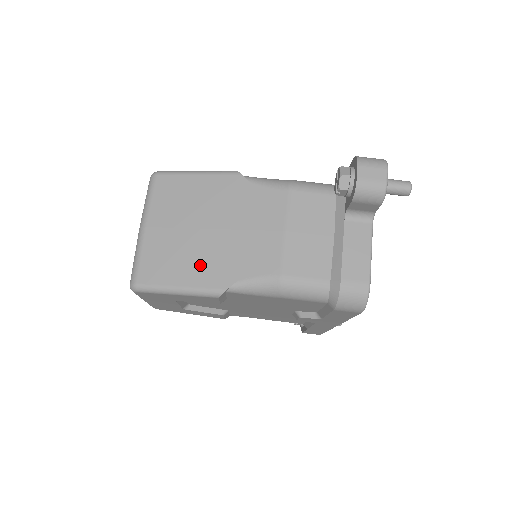
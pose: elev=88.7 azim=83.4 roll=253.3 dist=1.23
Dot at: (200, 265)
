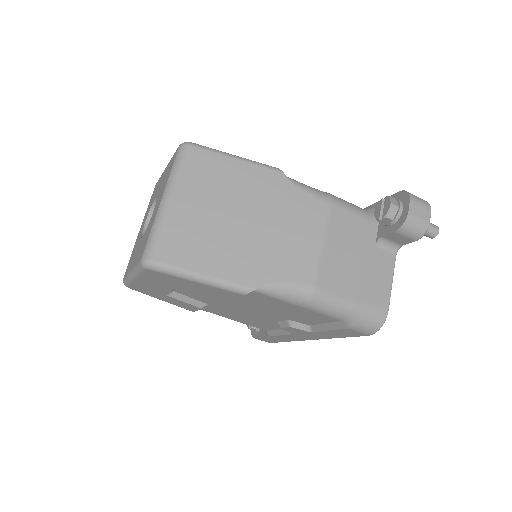
Dot at: (231, 256)
